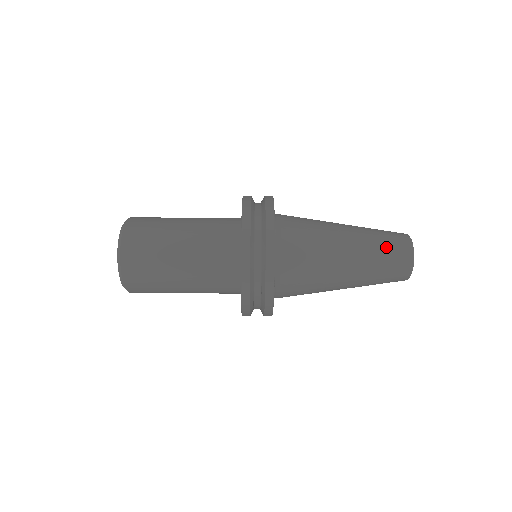
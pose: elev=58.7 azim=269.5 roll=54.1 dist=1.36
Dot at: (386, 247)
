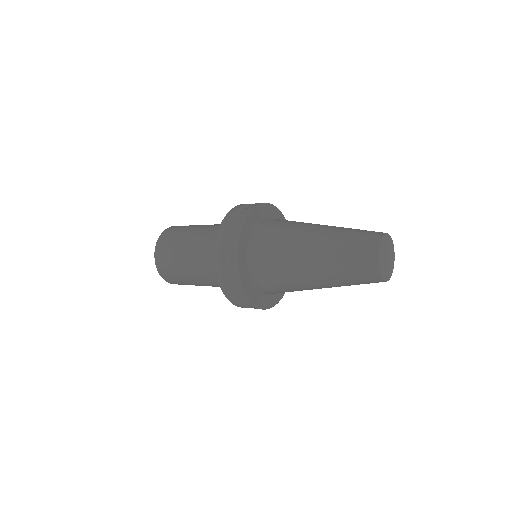
Dot at: (351, 273)
